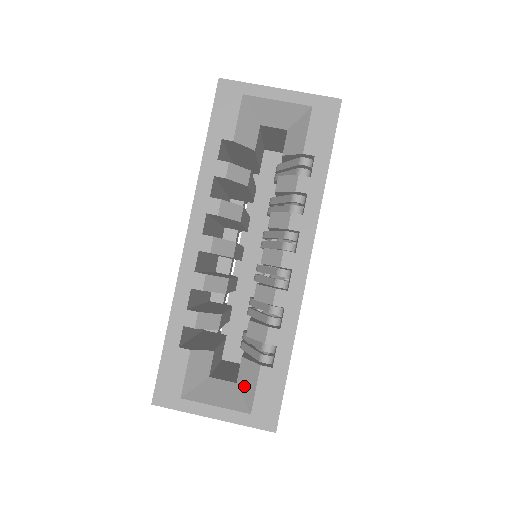
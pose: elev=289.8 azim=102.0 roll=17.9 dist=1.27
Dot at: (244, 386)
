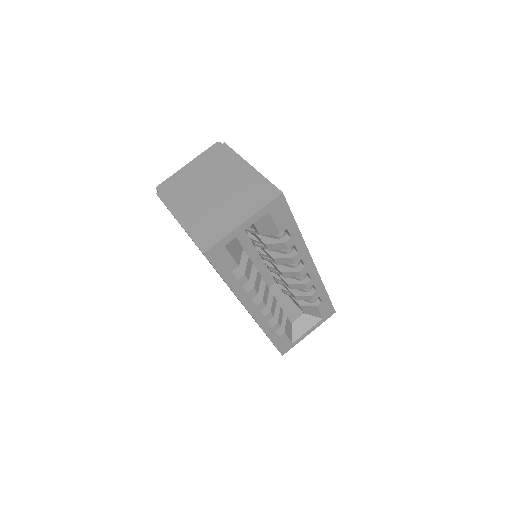
Dot at: (311, 313)
